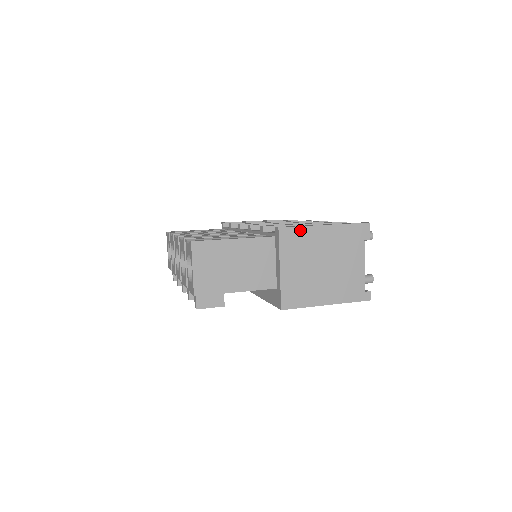
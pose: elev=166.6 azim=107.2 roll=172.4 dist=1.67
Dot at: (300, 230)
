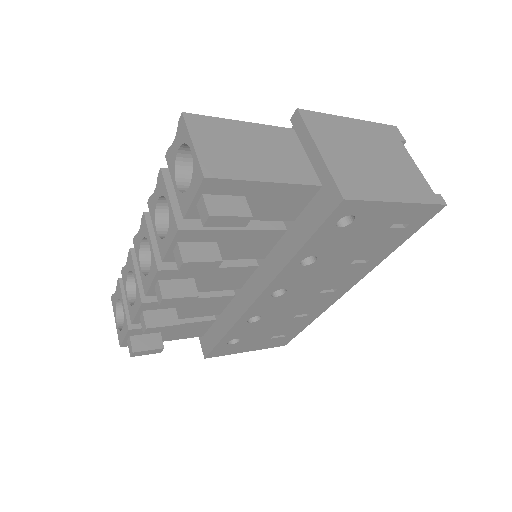
Dot at: (324, 116)
